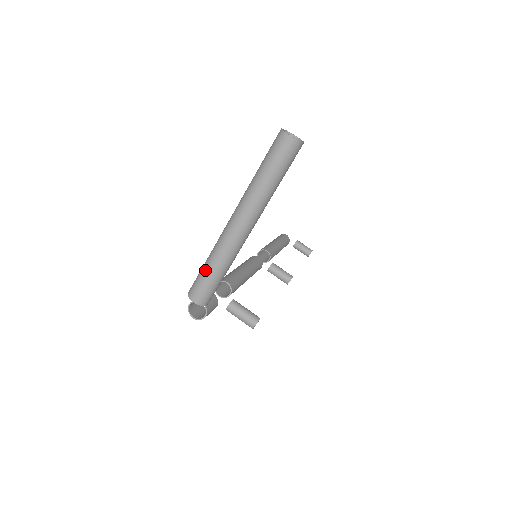
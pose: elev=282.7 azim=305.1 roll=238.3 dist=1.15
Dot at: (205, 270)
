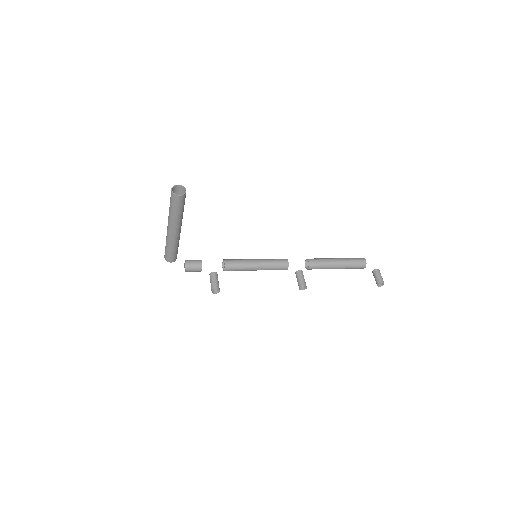
Dot at: occluded
